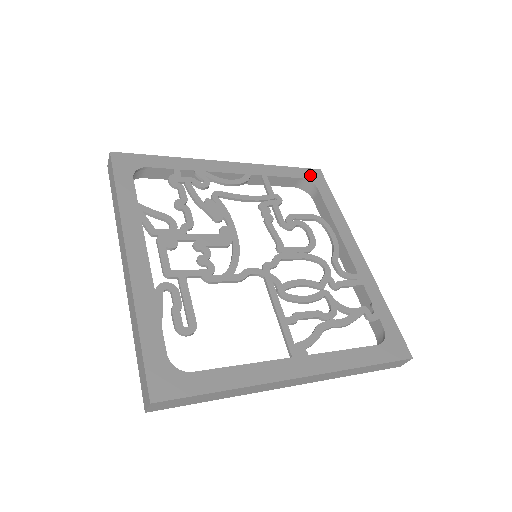
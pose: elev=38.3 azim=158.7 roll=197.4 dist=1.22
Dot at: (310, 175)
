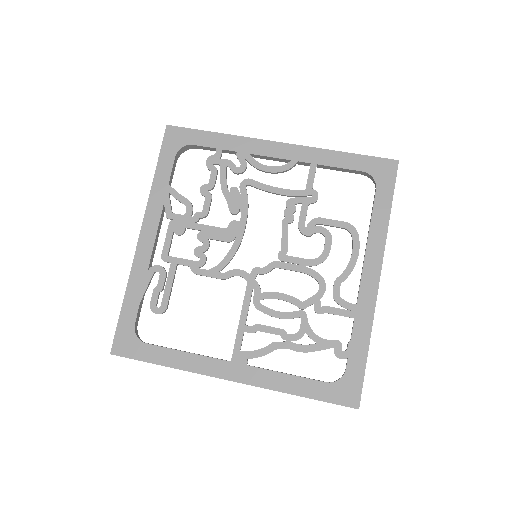
Dot at: (377, 168)
